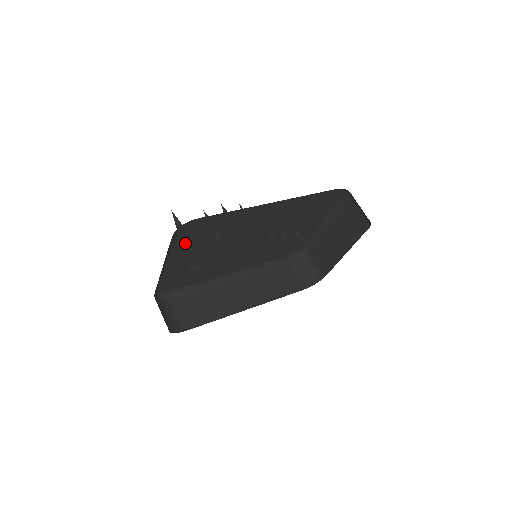
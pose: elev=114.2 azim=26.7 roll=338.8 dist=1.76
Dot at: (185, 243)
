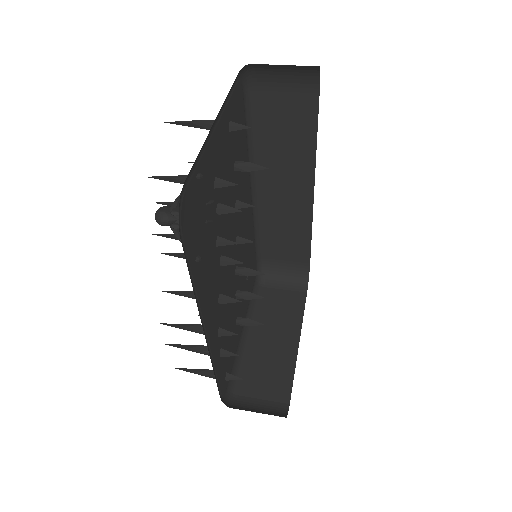
Dot at: (229, 119)
